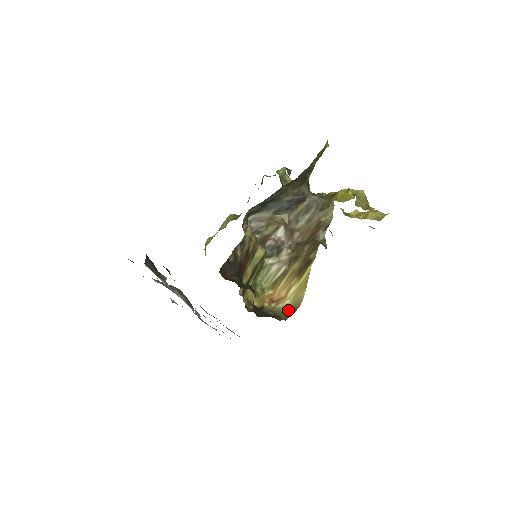
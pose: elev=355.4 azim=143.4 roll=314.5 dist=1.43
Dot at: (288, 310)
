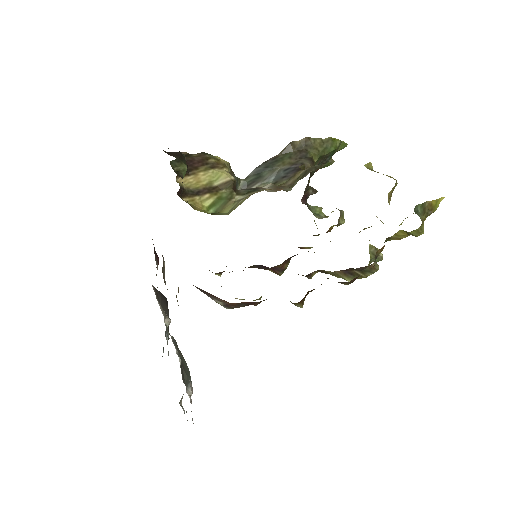
Dot at: occluded
